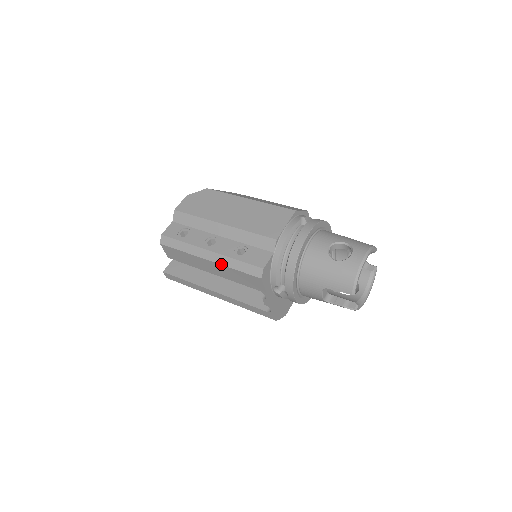
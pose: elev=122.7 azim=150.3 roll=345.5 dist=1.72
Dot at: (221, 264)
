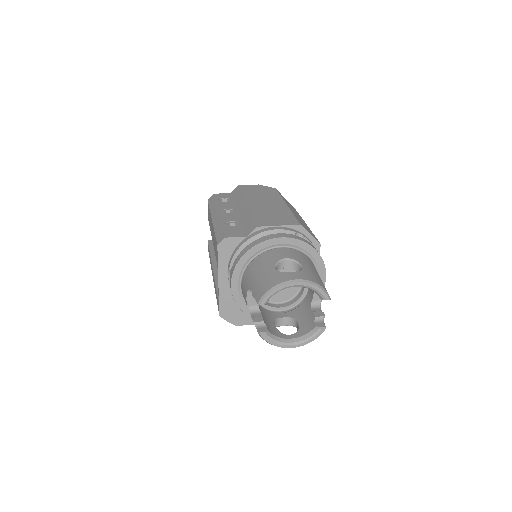
Dot at: (214, 225)
